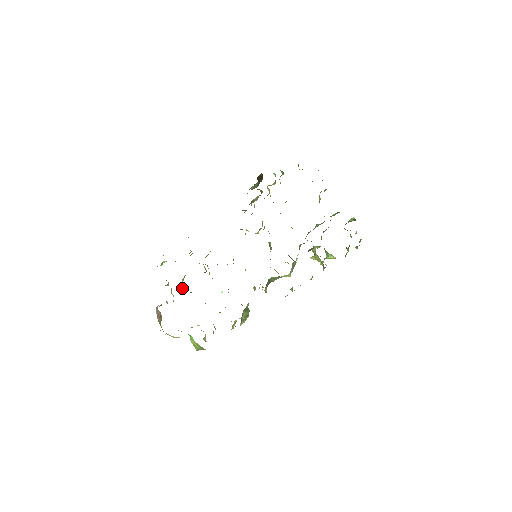
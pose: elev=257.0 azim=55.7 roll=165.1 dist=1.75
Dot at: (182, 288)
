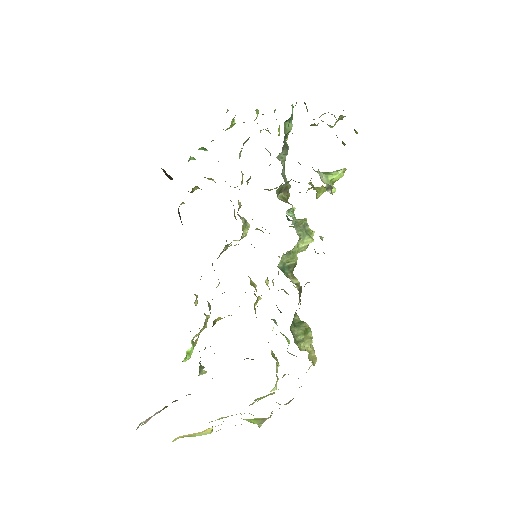
Dot at: occluded
